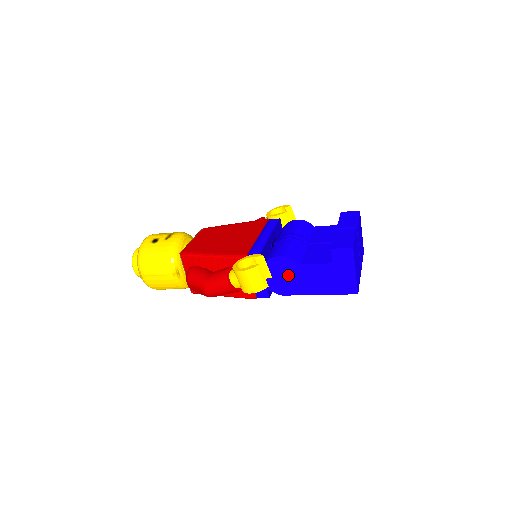
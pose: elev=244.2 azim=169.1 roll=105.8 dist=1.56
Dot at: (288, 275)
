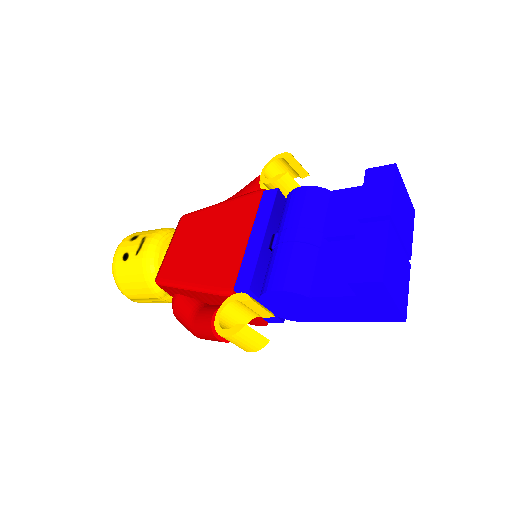
Dot at: (297, 306)
